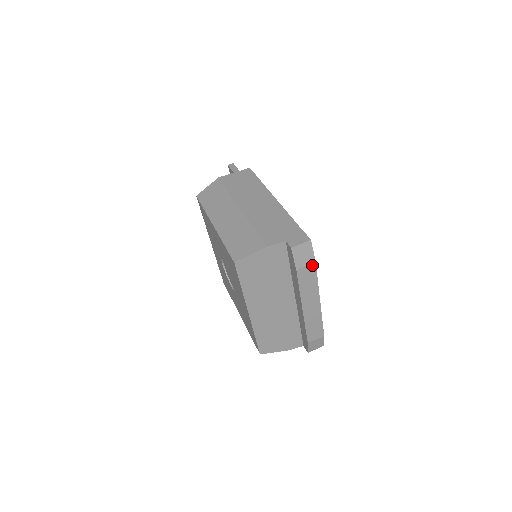
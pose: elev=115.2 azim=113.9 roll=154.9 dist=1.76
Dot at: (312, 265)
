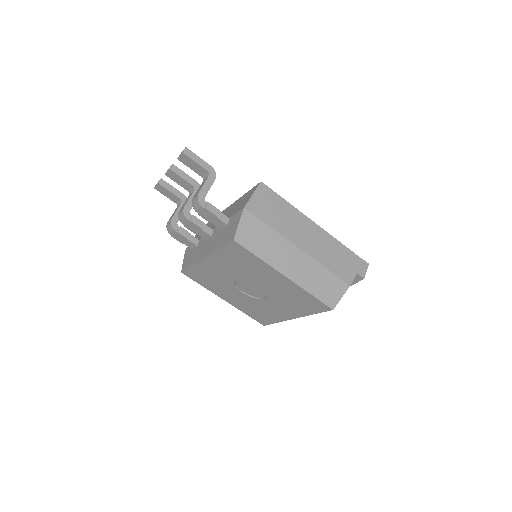
Dot at: occluded
